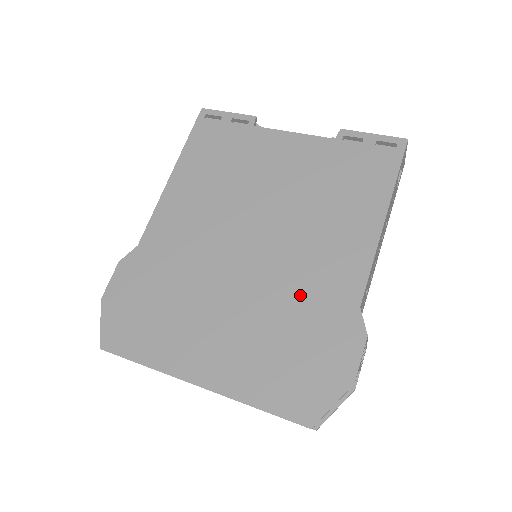
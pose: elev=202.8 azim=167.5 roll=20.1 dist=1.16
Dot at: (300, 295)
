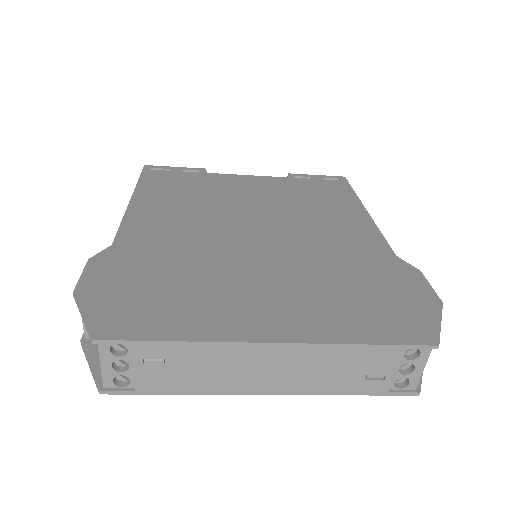
Dot at: (335, 256)
